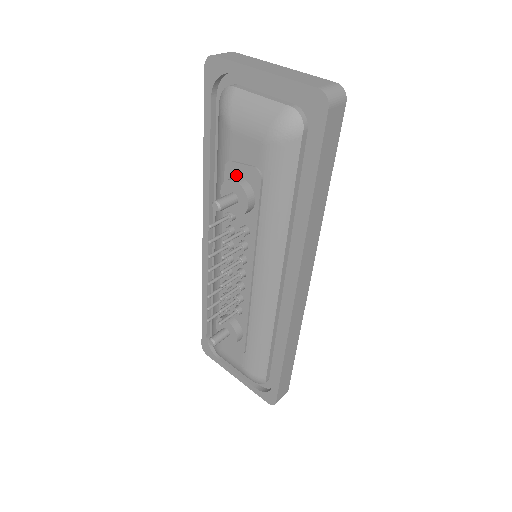
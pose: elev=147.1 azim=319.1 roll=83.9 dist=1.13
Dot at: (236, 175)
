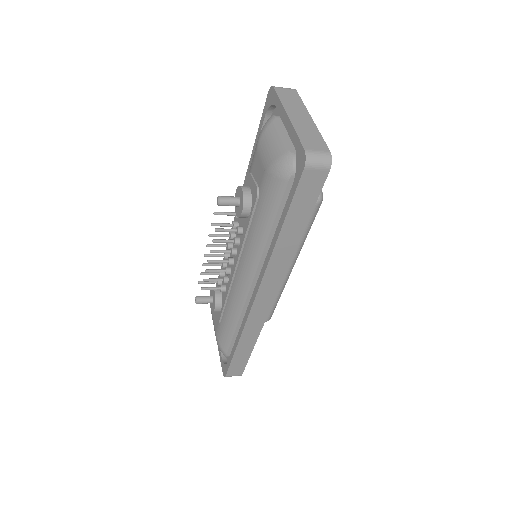
Dot at: (249, 185)
